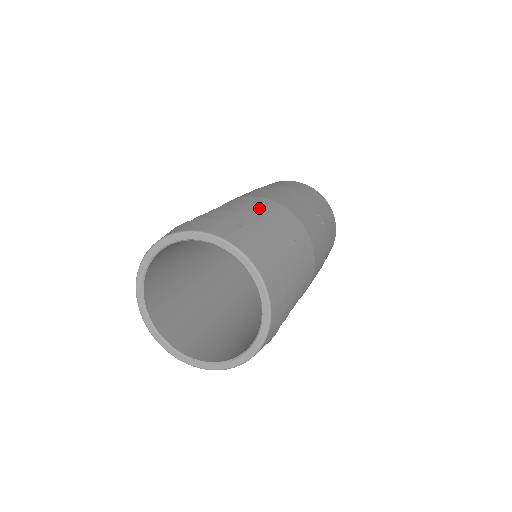
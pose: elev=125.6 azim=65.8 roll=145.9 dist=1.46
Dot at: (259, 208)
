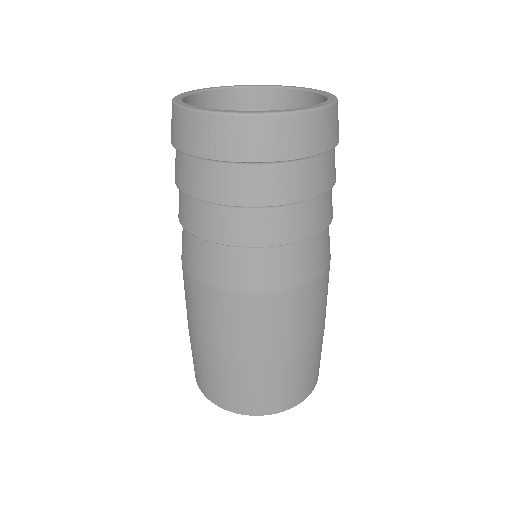
Dot at: occluded
